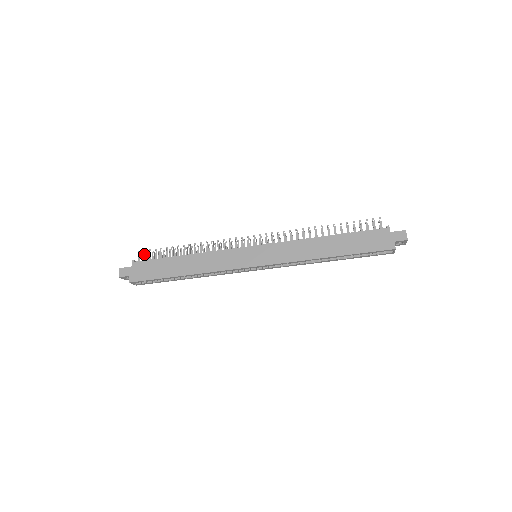
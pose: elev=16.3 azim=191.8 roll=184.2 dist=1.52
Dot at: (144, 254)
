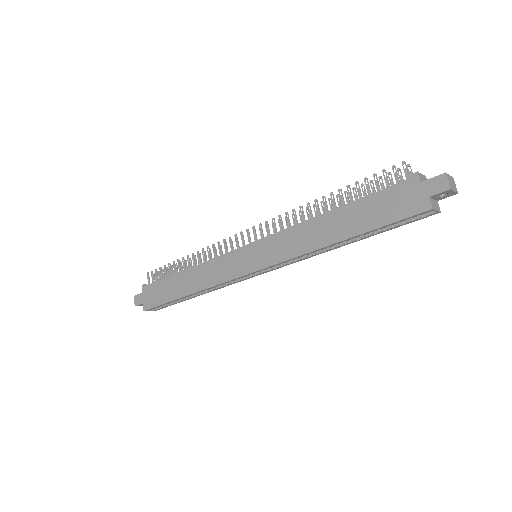
Dot at: (151, 275)
